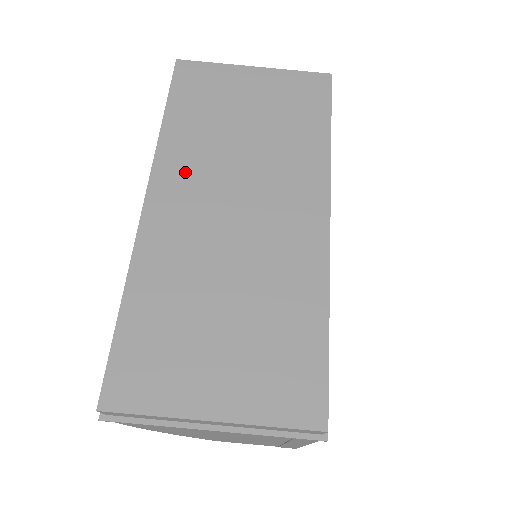
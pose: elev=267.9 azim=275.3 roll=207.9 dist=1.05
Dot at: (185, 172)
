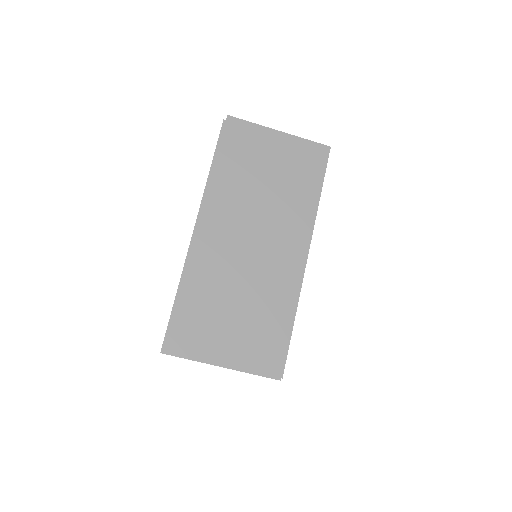
Dot at: (225, 209)
